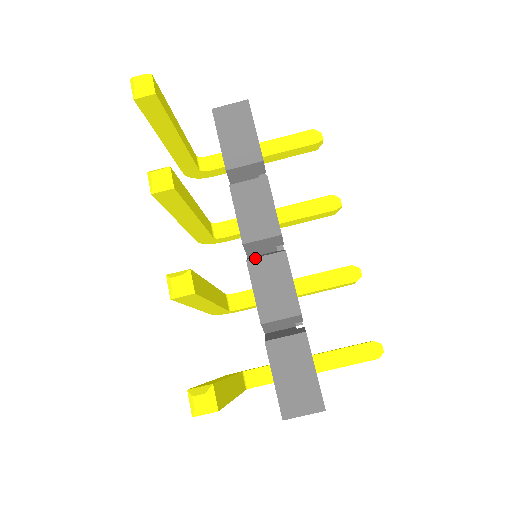
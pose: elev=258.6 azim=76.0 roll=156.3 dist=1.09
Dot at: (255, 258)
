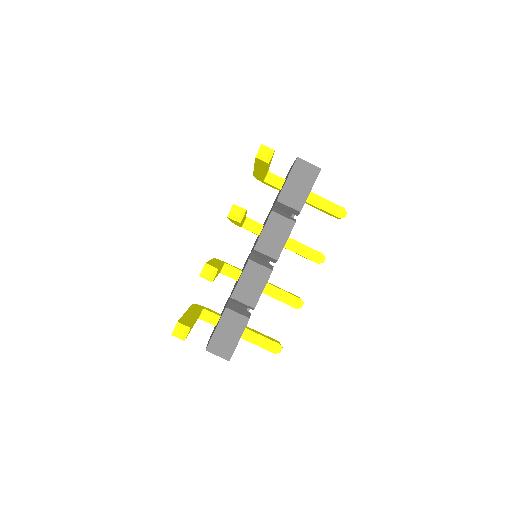
Dot at: (254, 262)
